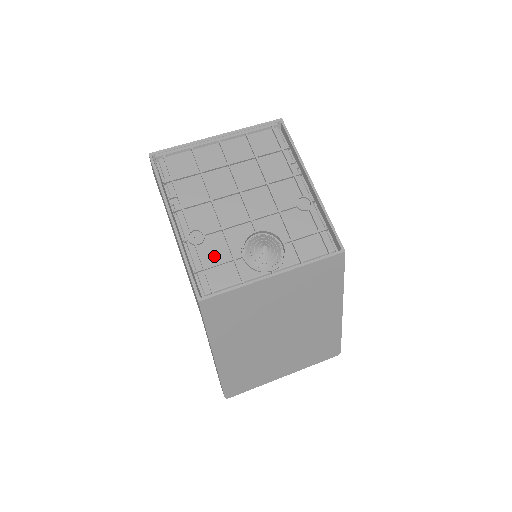
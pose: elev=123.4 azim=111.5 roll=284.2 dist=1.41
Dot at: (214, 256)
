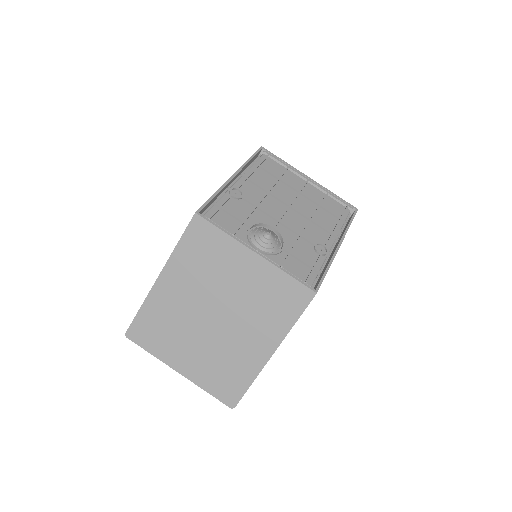
Dot at: (234, 210)
